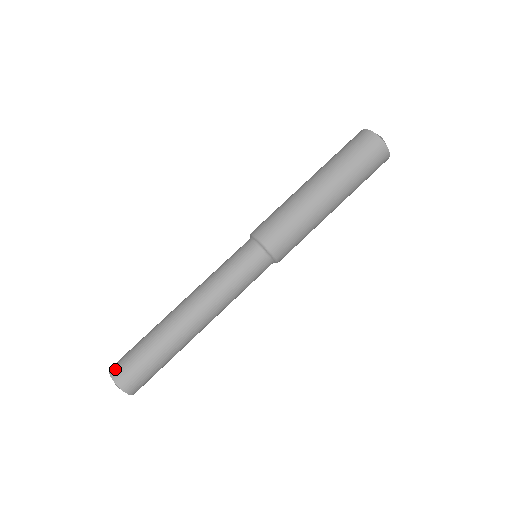
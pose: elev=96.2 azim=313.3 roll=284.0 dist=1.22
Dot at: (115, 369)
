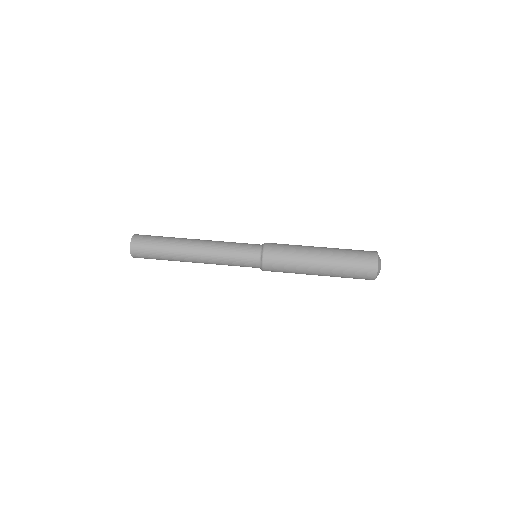
Dot at: occluded
